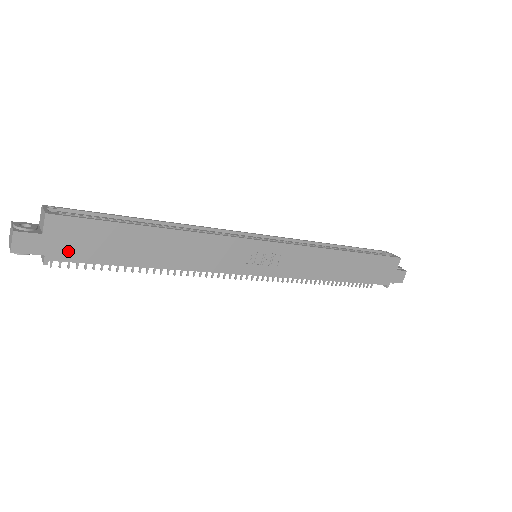
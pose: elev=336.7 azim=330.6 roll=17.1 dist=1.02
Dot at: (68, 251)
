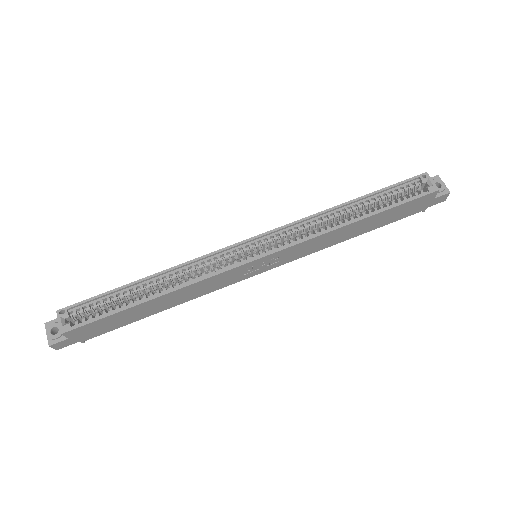
Dot at: (93, 334)
